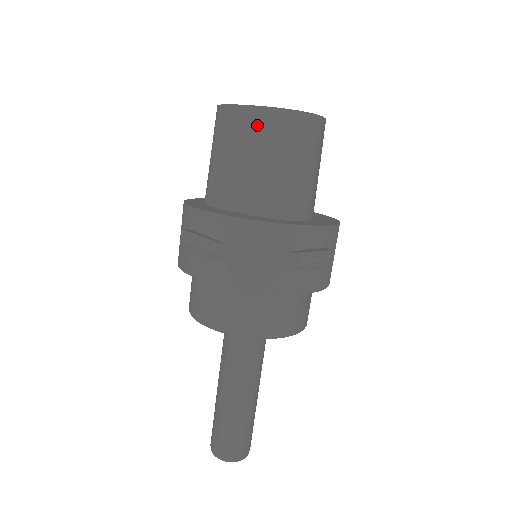
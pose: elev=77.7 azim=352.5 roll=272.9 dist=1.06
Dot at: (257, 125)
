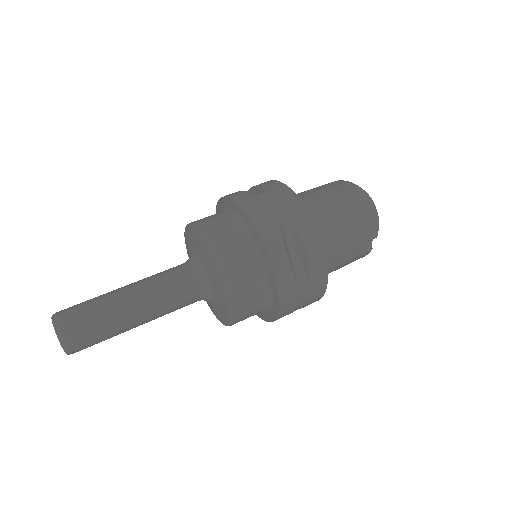
Dot at: (343, 187)
